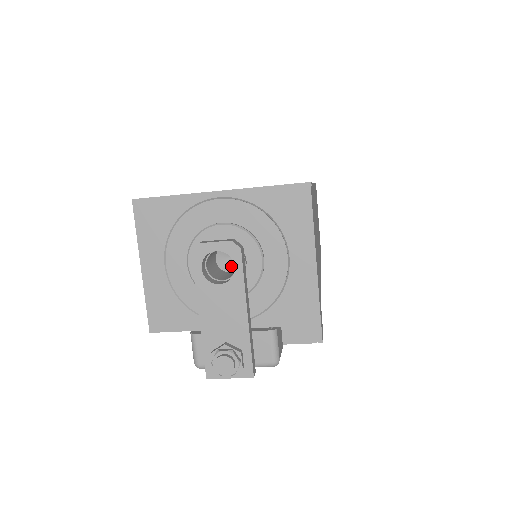
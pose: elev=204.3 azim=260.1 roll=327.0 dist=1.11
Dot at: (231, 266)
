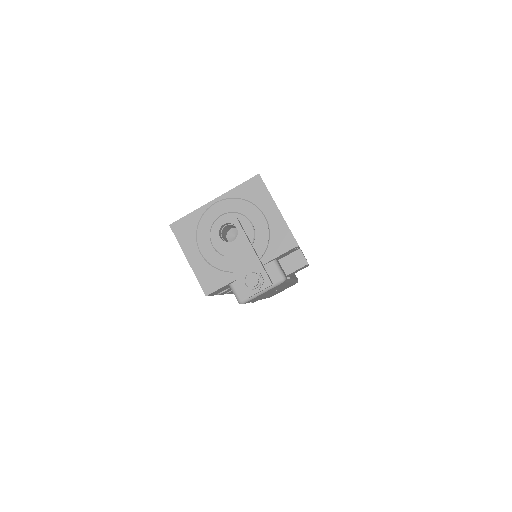
Dot at: occluded
